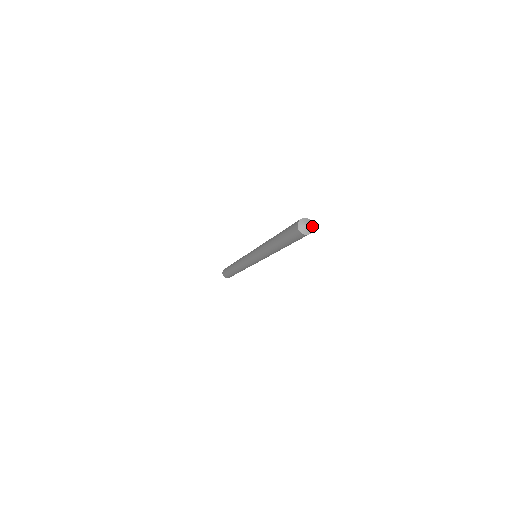
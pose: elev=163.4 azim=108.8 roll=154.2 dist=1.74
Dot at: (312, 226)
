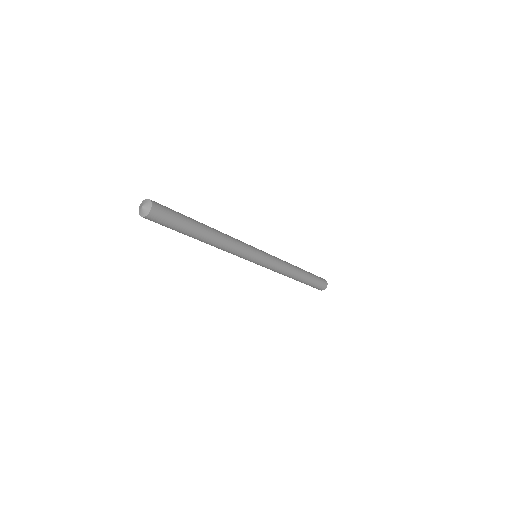
Dot at: (149, 208)
